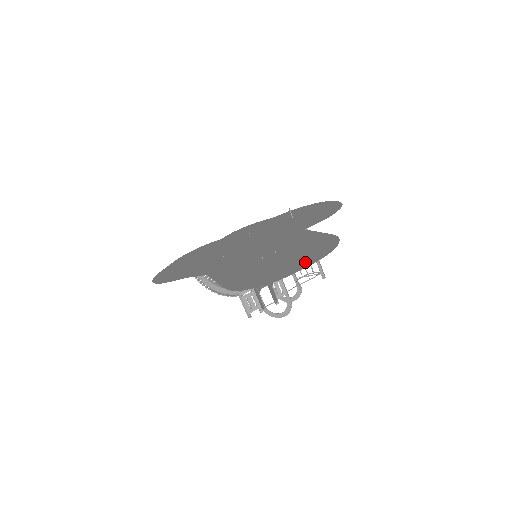
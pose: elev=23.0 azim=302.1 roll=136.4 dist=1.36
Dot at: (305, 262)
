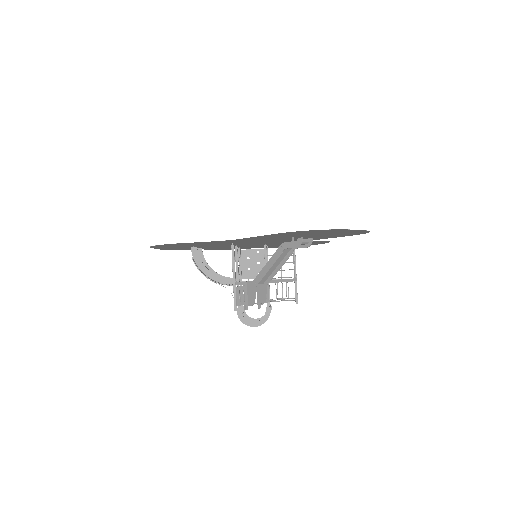
Dot at: (351, 231)
